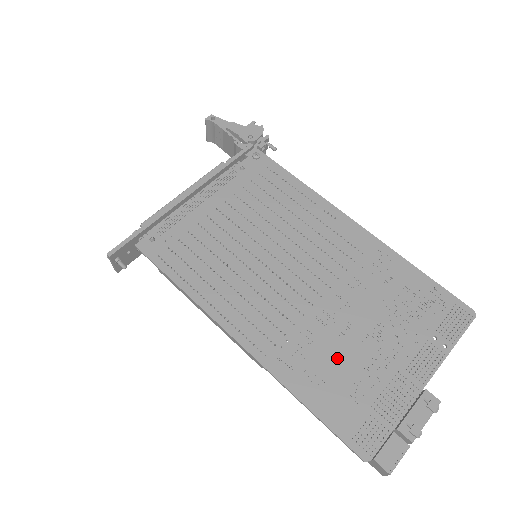
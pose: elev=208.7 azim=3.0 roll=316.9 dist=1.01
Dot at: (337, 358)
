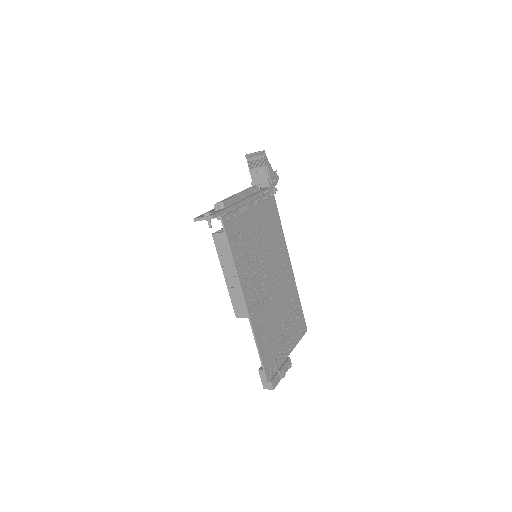
Dot at: (271, 330)
